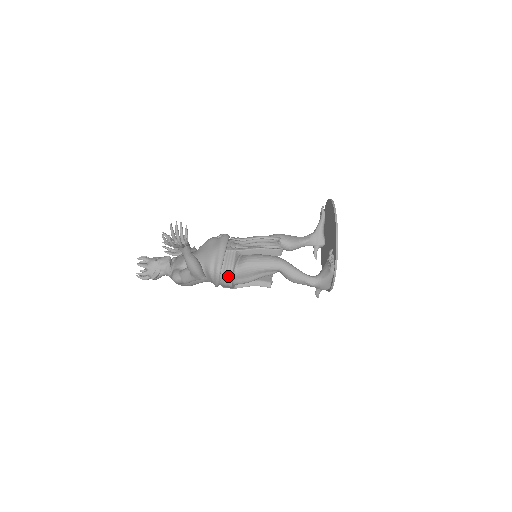
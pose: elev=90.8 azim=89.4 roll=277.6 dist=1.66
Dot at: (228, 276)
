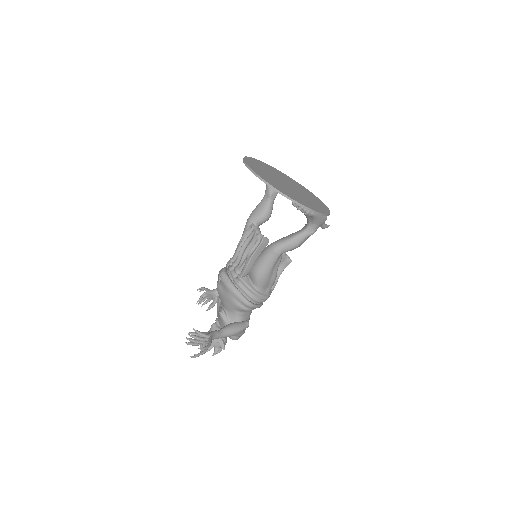
Dot at: (259, 298)
